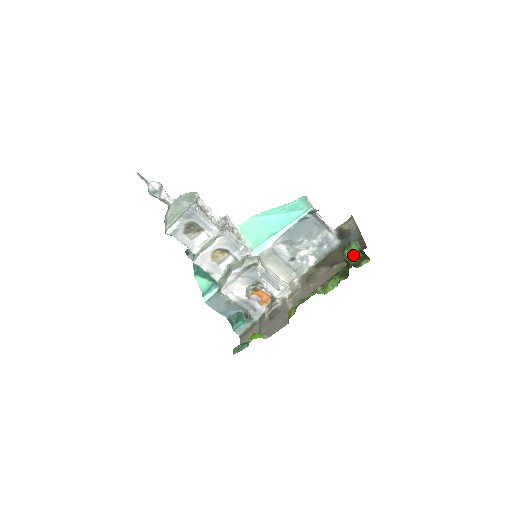
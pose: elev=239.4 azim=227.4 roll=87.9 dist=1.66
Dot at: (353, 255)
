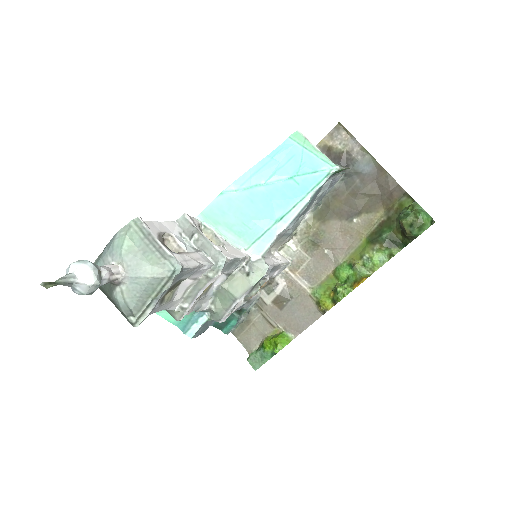
Dot at: occluded
